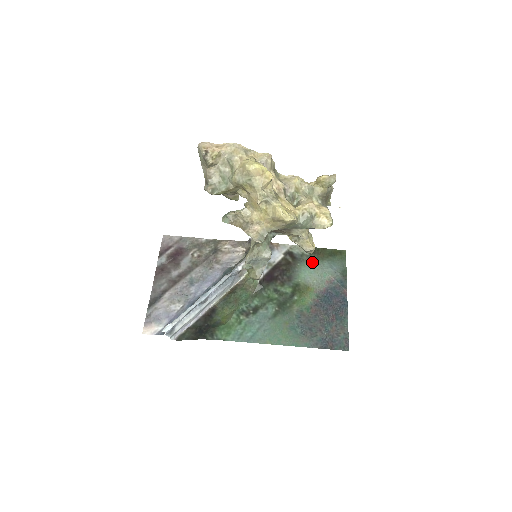
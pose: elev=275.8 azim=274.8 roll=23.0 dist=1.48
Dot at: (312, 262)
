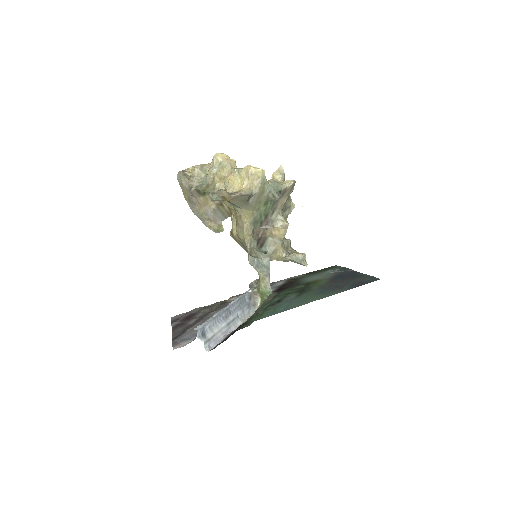
Dot at: (312, 275)
